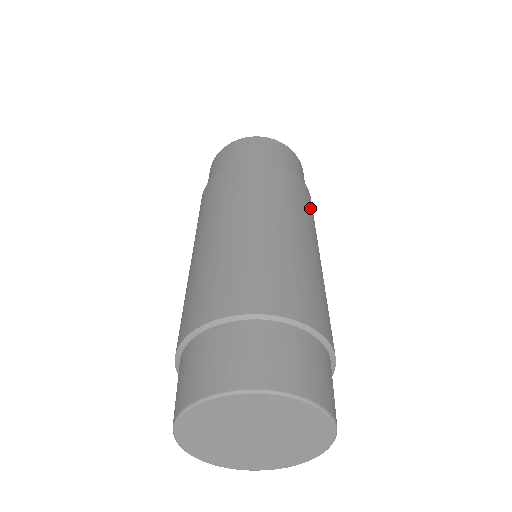
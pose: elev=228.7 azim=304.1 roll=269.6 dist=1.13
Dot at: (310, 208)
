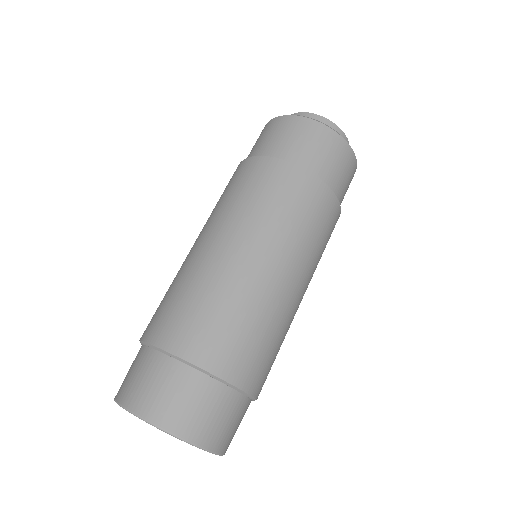
Dot at: occluded
